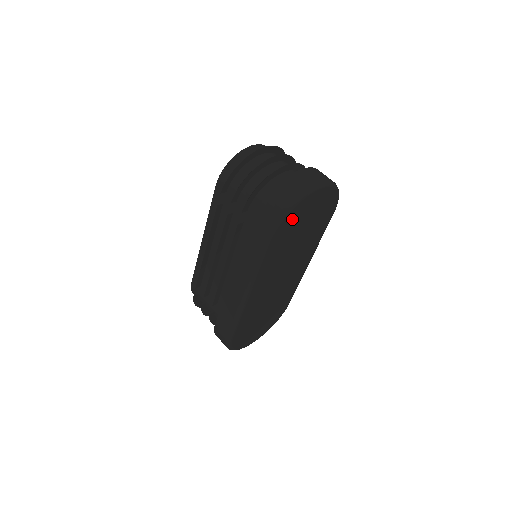
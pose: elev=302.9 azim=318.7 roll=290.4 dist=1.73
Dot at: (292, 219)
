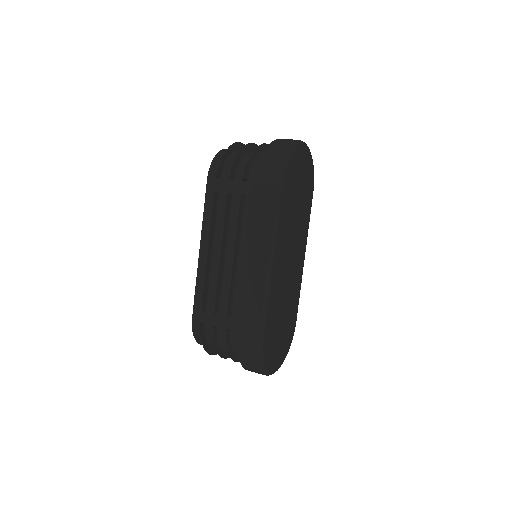
Dot at: (293, 167)
